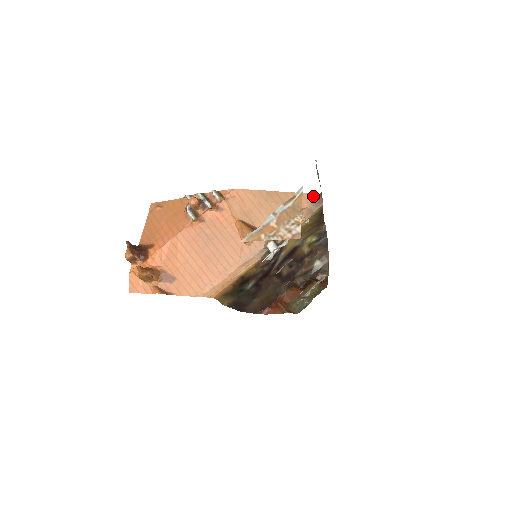
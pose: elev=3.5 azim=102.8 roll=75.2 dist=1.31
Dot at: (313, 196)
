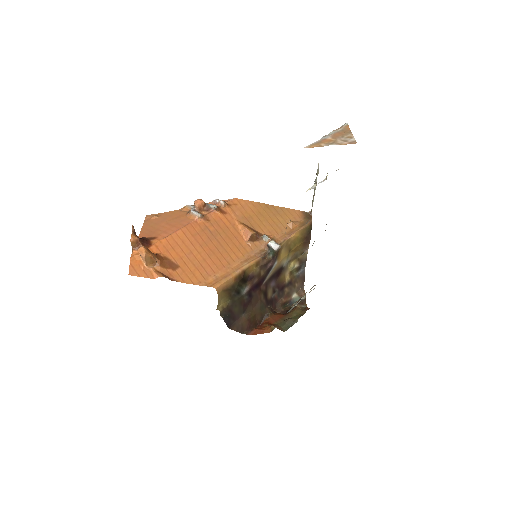
Dot at: (304, 213)
